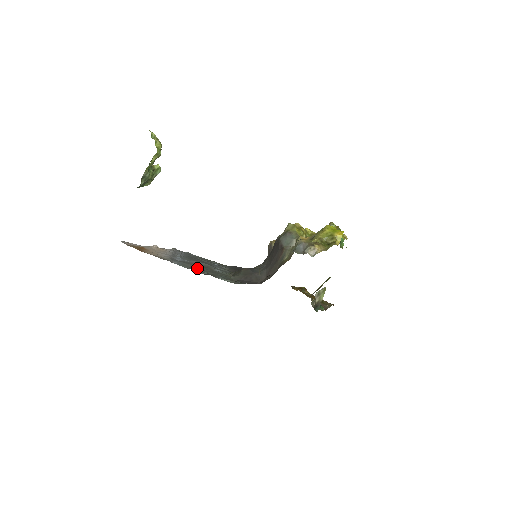
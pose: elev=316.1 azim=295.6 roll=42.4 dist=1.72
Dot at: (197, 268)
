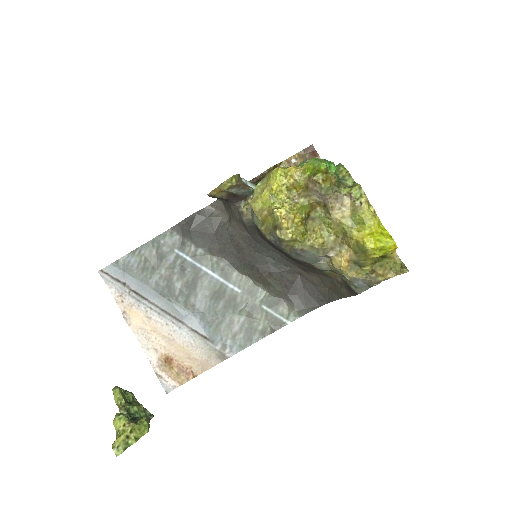
Dot at: (244, 327)
